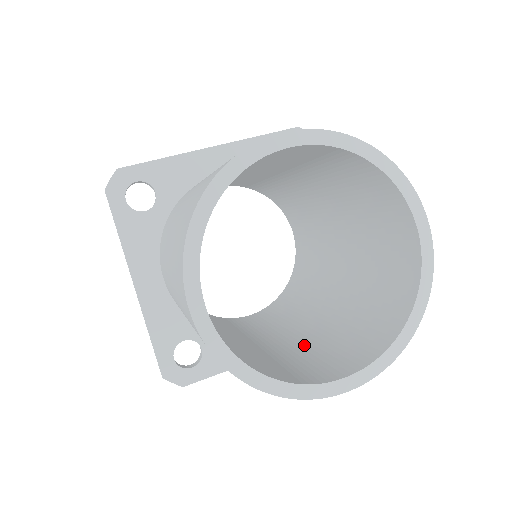
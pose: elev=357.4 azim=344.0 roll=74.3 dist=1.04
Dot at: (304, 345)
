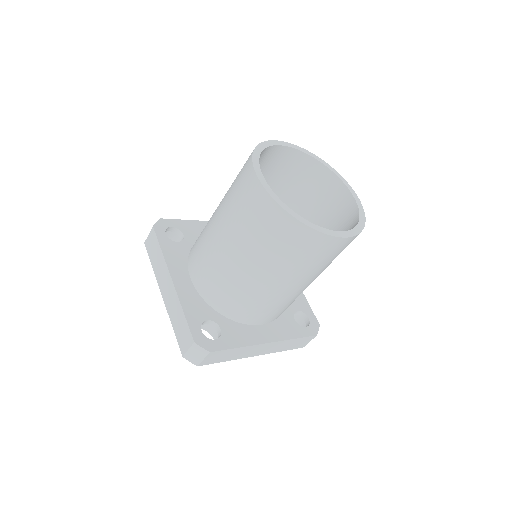
Dot at: occluded
